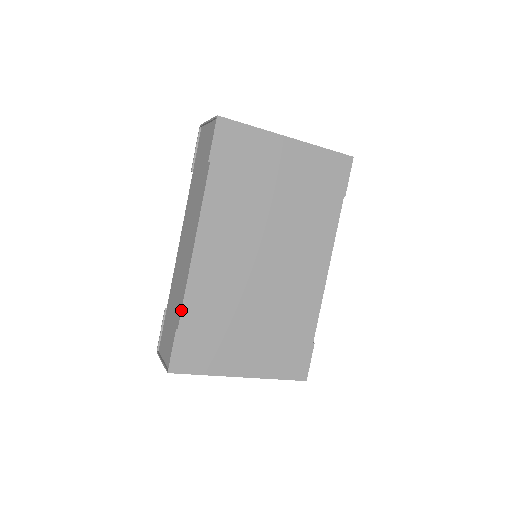
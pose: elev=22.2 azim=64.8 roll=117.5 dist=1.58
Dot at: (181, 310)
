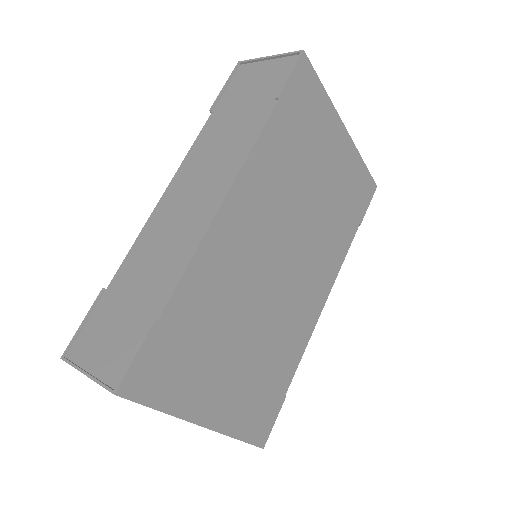
Dot at: (173, 291)
